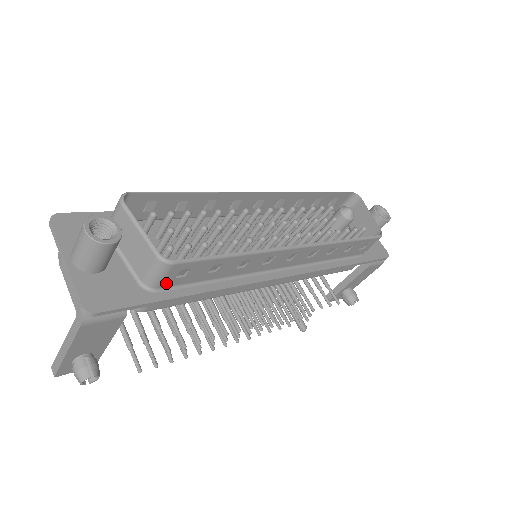
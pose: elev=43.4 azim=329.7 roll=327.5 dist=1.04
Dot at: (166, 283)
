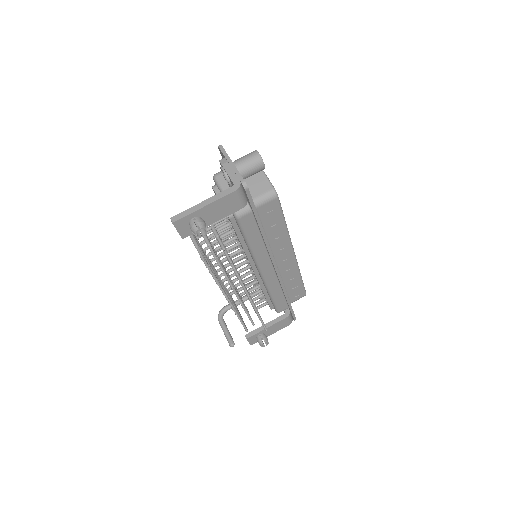
Dot at: (261, 209)
